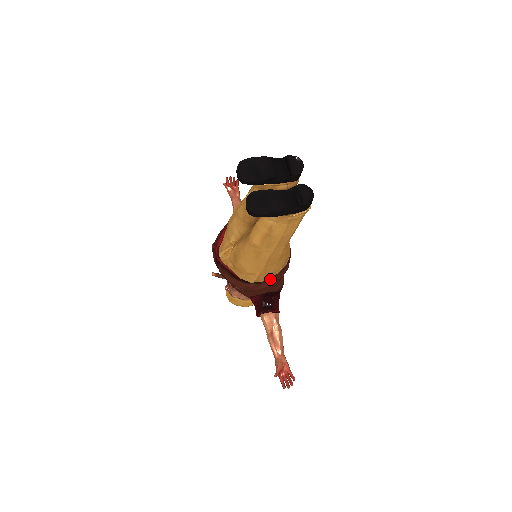
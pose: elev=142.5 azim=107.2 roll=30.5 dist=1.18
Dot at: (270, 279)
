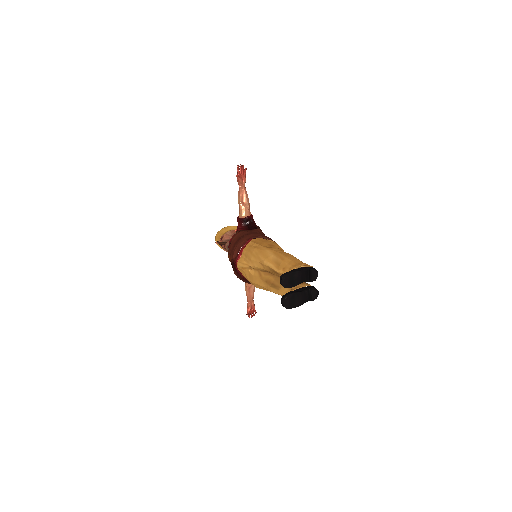
Dot at: occluded
